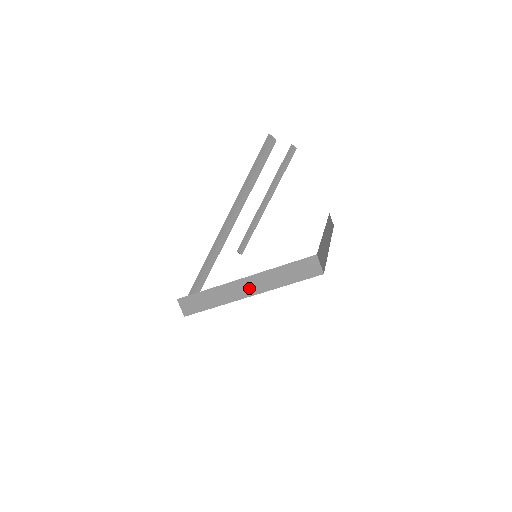
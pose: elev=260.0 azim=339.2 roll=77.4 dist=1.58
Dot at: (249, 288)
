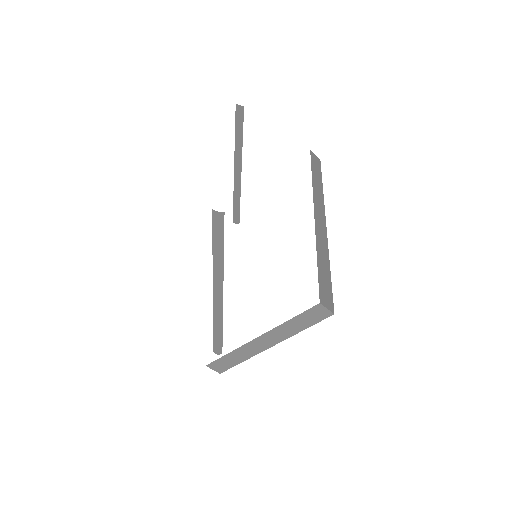
Dot at: (267, 342)
